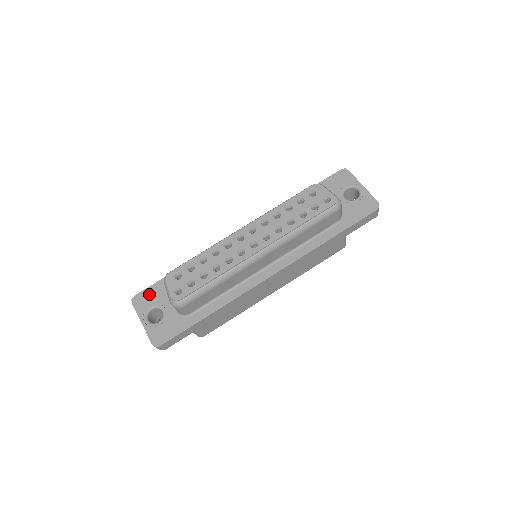
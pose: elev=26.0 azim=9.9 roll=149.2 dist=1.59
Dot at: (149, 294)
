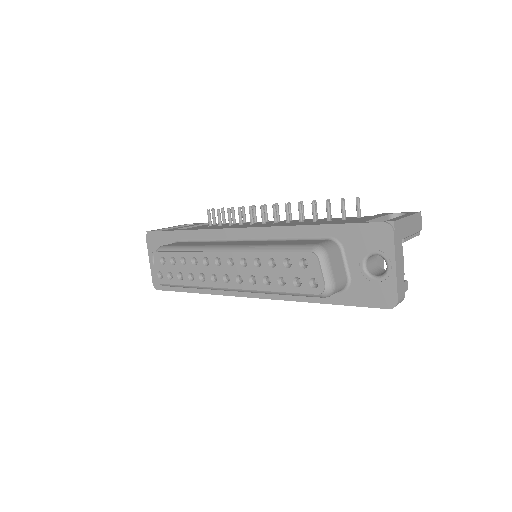
Dot at: (158, 239)
